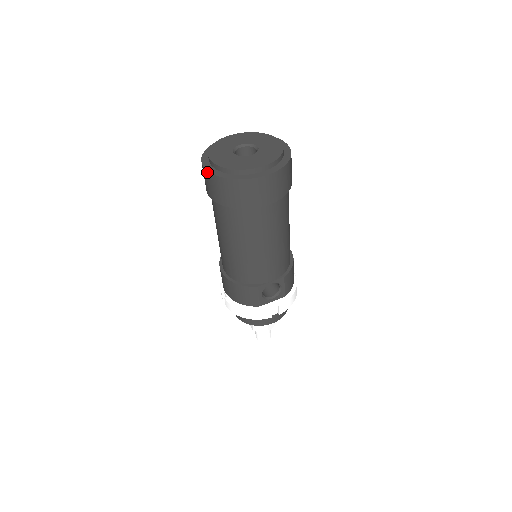
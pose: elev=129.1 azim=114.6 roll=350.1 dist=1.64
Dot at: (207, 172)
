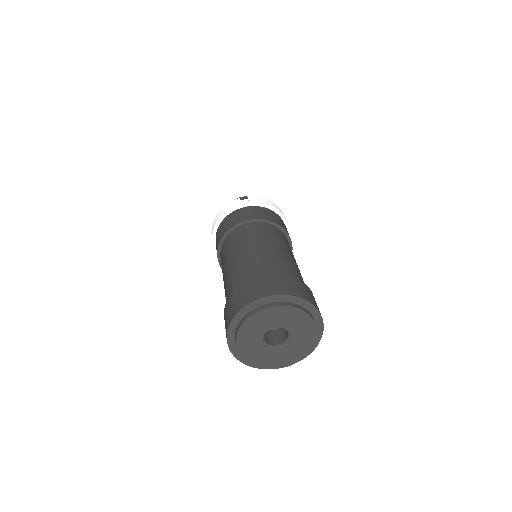
Dot at: (229, 348)
